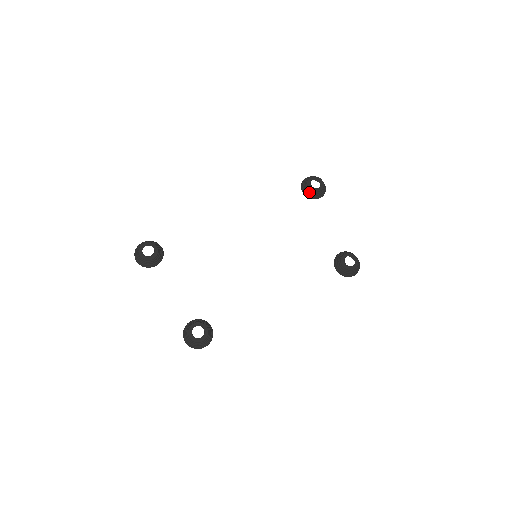
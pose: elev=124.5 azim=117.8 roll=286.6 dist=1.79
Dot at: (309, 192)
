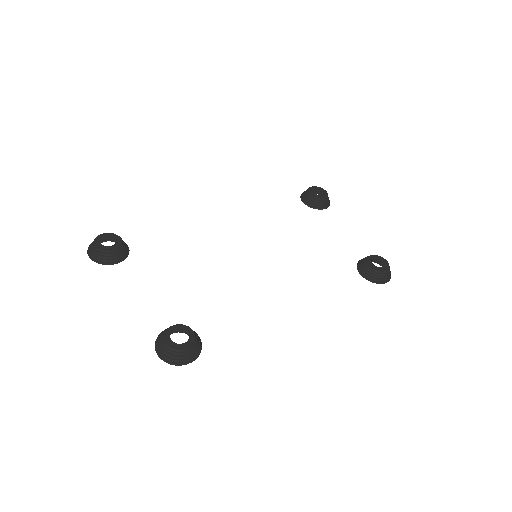
Dot at: (312, 200)
